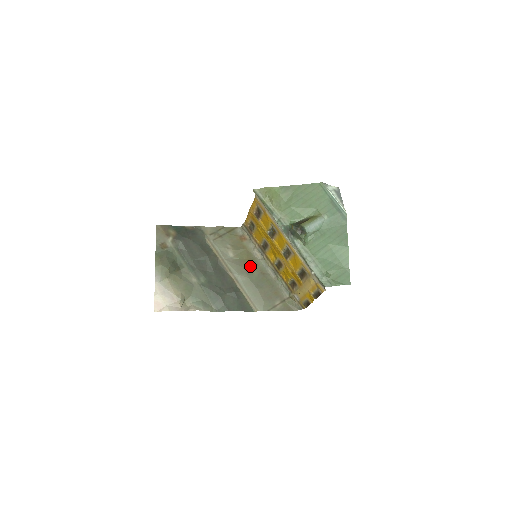
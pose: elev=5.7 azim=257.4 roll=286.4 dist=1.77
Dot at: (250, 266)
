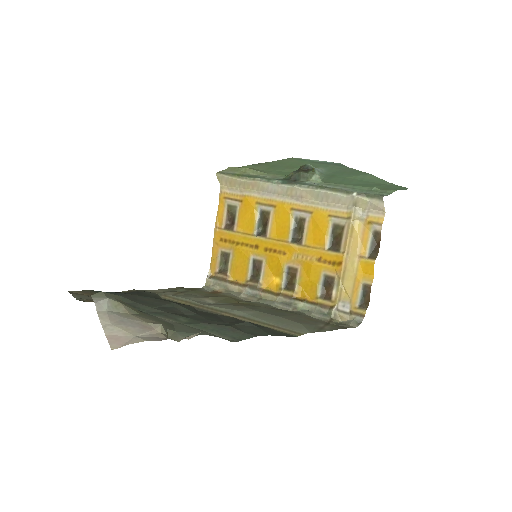
Dot at: (248, 305)
